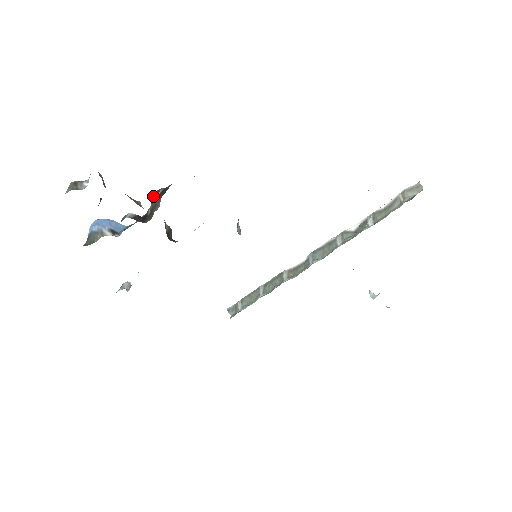
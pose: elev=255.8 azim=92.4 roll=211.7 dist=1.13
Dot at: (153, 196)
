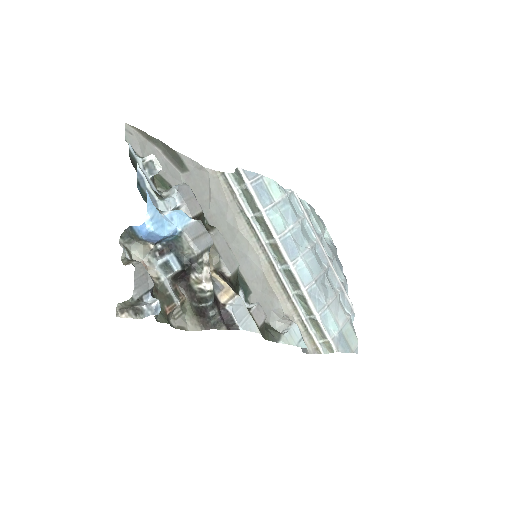
Dot at: (200, 293)
